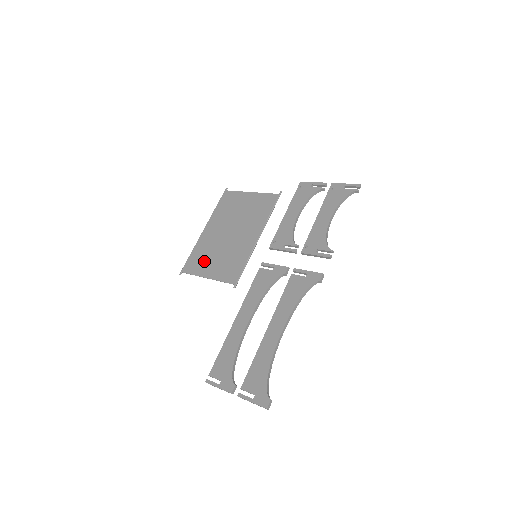
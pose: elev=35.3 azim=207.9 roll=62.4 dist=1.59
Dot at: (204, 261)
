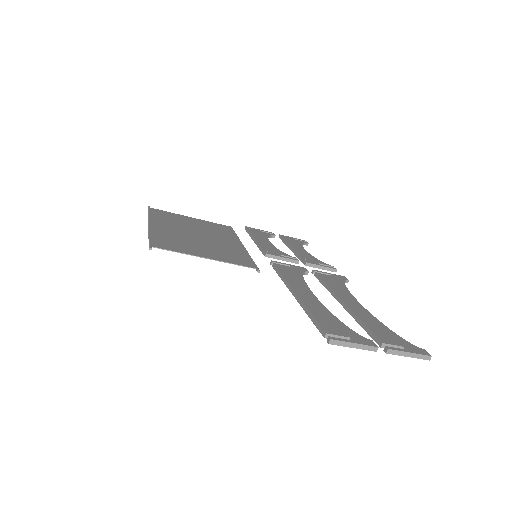
Dot at: (184, 245)
